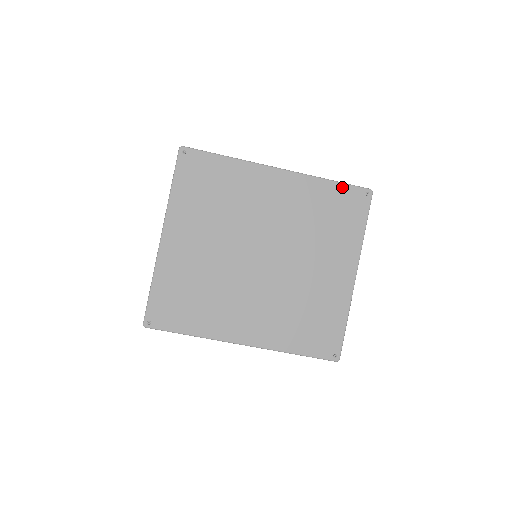
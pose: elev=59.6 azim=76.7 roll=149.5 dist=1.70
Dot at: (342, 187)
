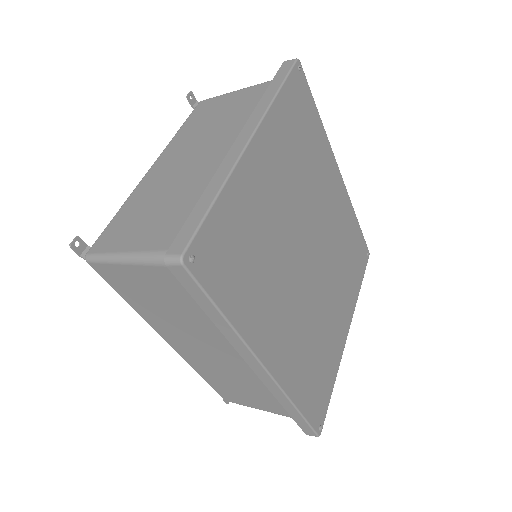
Dot at: (360, 233)
